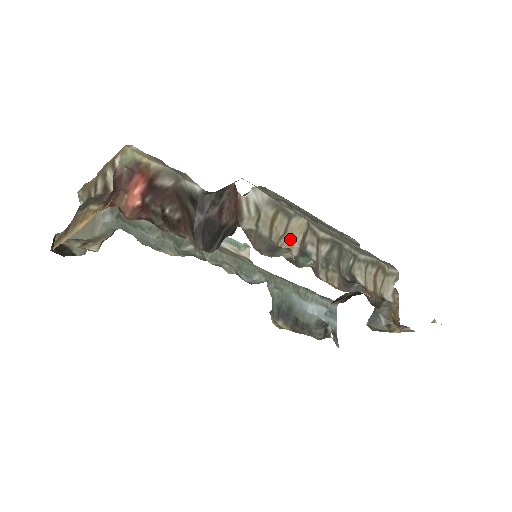
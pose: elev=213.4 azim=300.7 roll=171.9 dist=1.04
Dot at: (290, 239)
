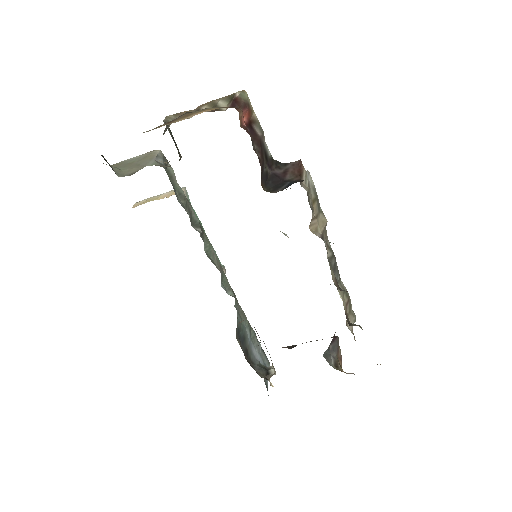
Dot at: (317, 225)
